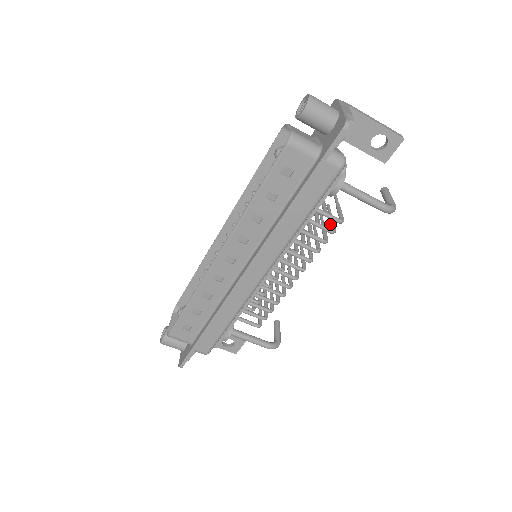
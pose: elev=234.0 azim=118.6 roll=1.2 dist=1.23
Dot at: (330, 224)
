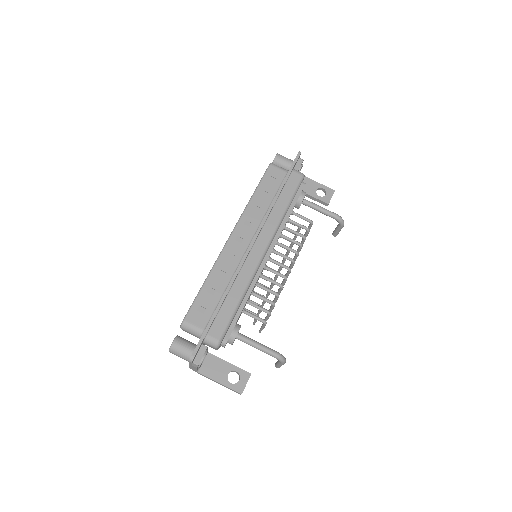
Dot at: (305, 234)
